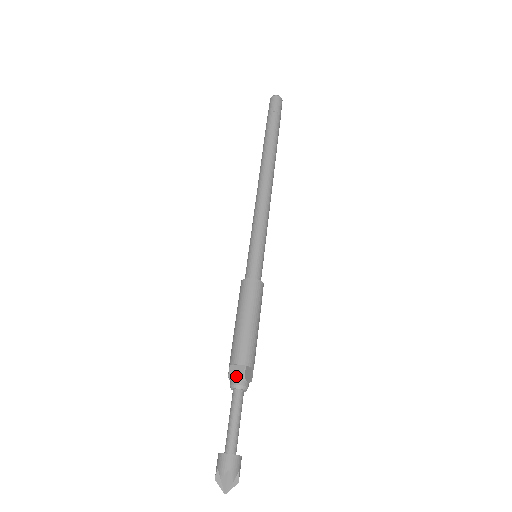
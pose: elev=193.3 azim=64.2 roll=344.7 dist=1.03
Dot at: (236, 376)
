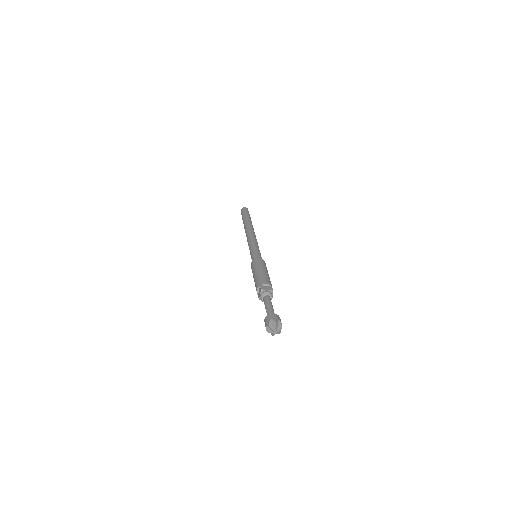
Dot at: (267, 289)
